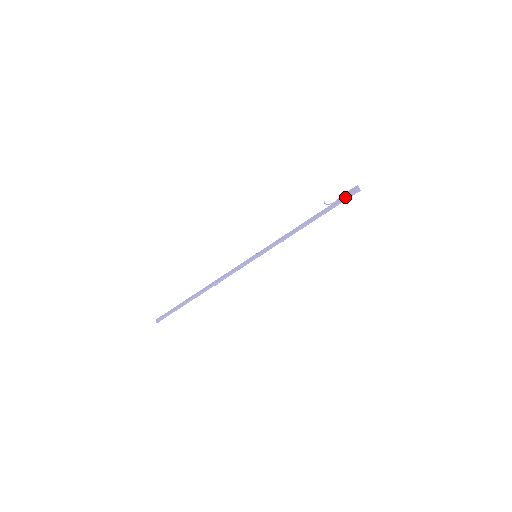
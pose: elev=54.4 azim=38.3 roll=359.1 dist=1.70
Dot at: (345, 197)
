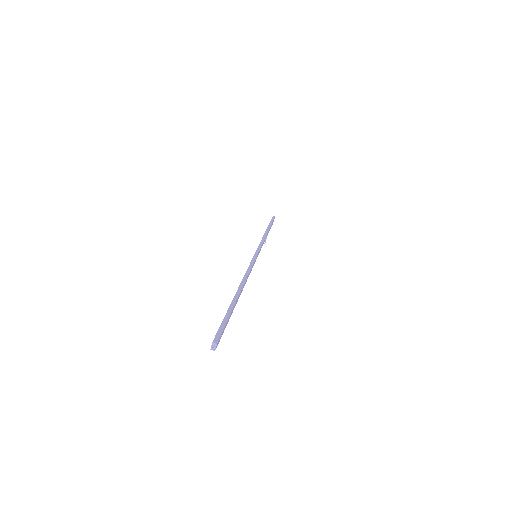
Dot at: occluded
